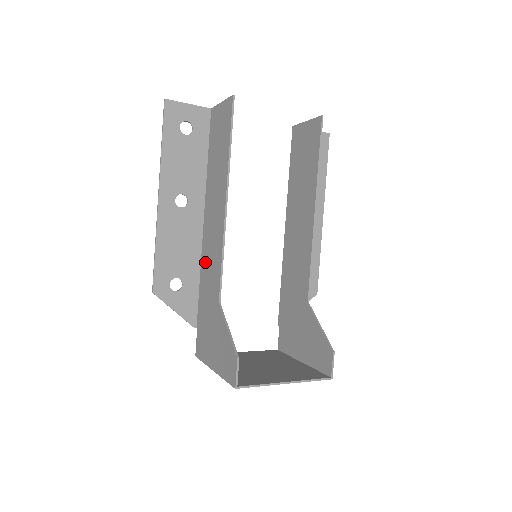
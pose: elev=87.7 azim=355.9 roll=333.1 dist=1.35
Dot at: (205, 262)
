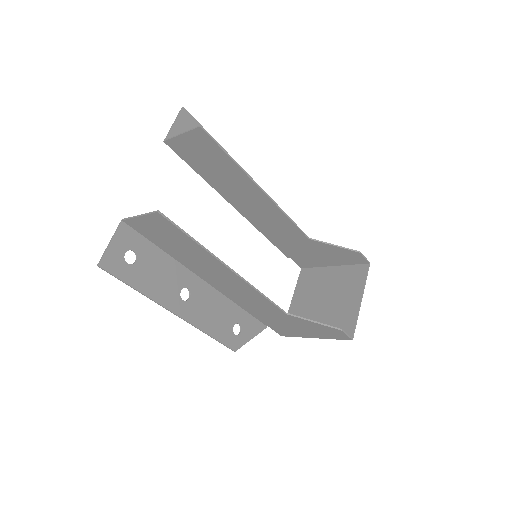
Dot at: (239, 300)
